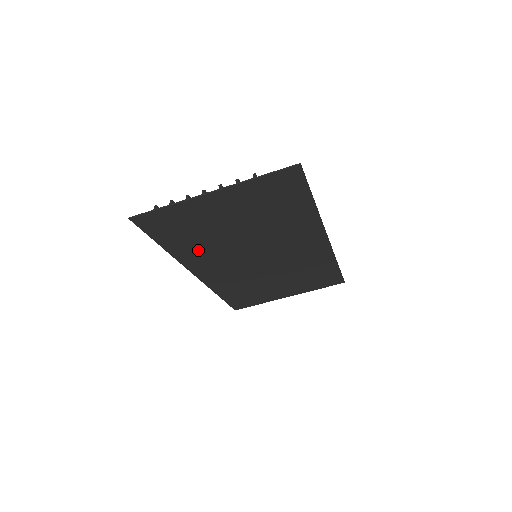
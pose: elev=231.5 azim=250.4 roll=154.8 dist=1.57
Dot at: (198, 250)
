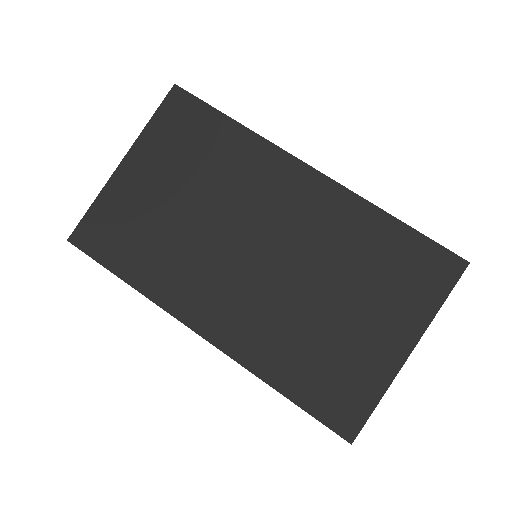
Dot at: (168, 269)
